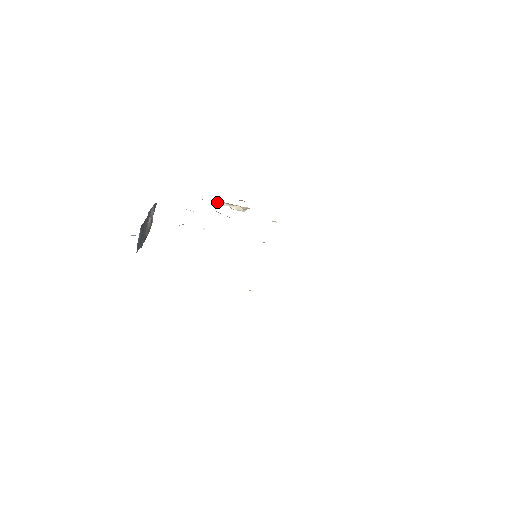
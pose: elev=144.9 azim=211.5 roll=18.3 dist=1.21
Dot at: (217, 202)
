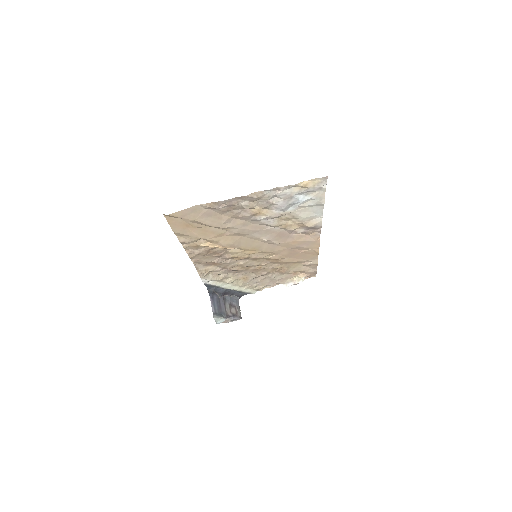
Dot at: (286, 286)
